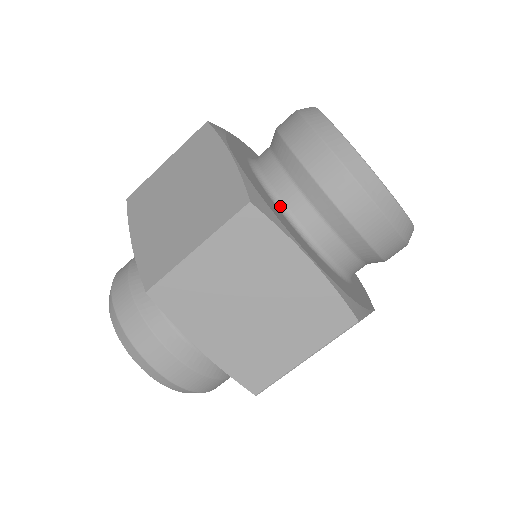
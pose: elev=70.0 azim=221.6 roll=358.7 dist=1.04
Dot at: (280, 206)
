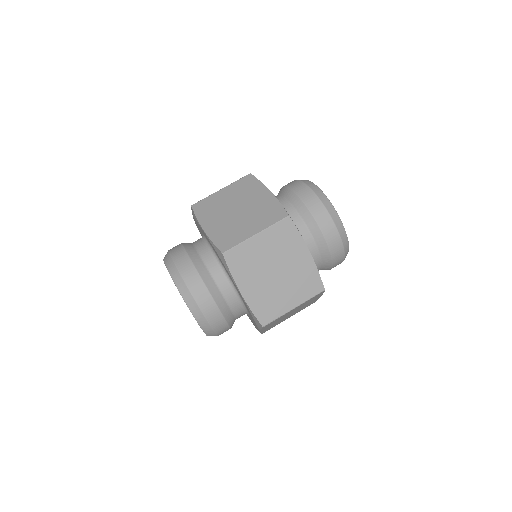
Dot at: occluded
